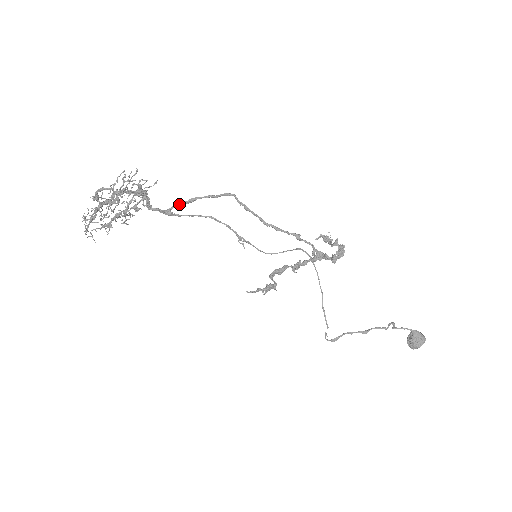
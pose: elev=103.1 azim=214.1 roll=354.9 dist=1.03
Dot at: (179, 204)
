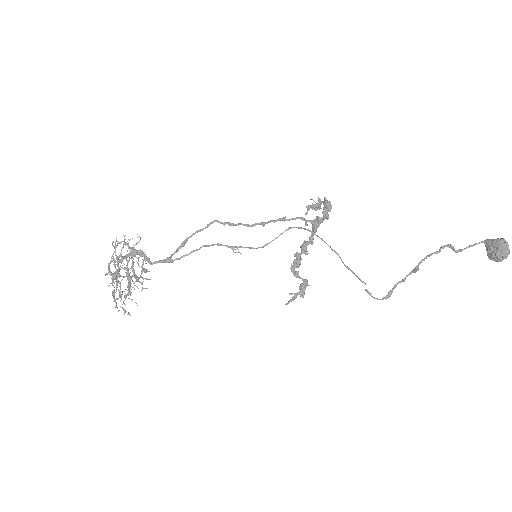
Dot at: (175, 251)
